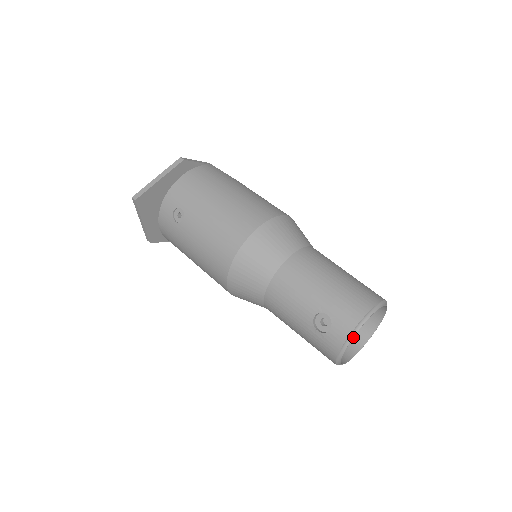
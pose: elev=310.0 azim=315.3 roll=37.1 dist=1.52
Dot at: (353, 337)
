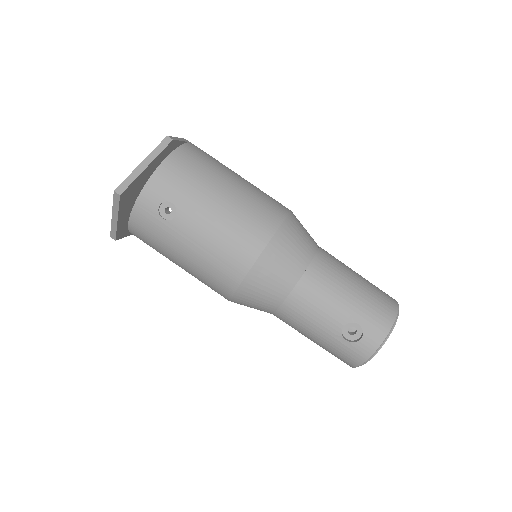
Dot at: (383, 344)
